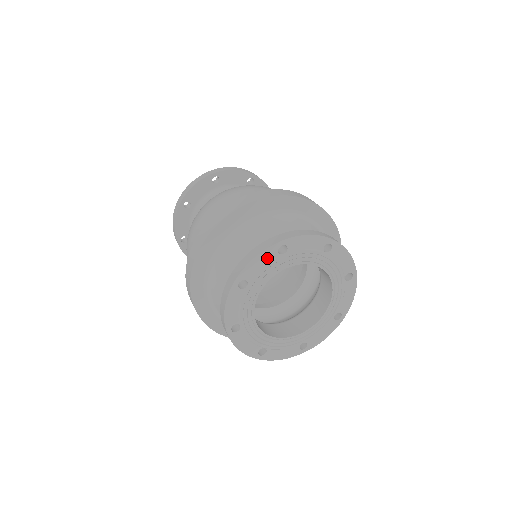
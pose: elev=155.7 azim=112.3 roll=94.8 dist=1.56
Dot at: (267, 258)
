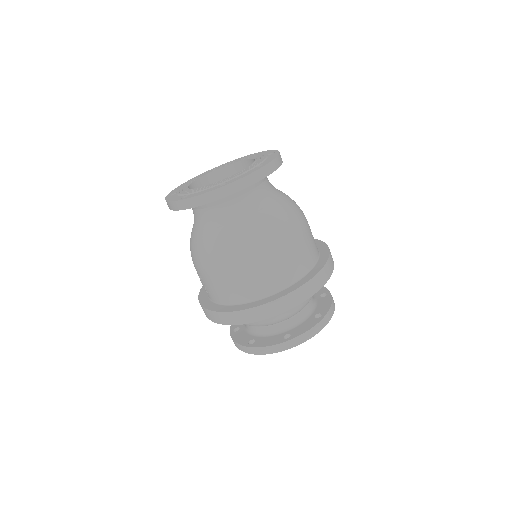
Dot at: occluded
